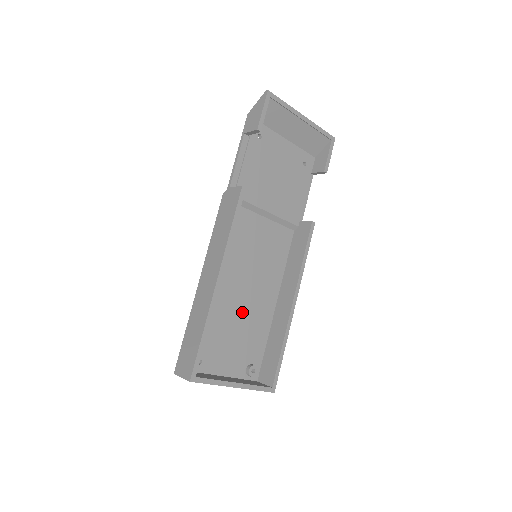
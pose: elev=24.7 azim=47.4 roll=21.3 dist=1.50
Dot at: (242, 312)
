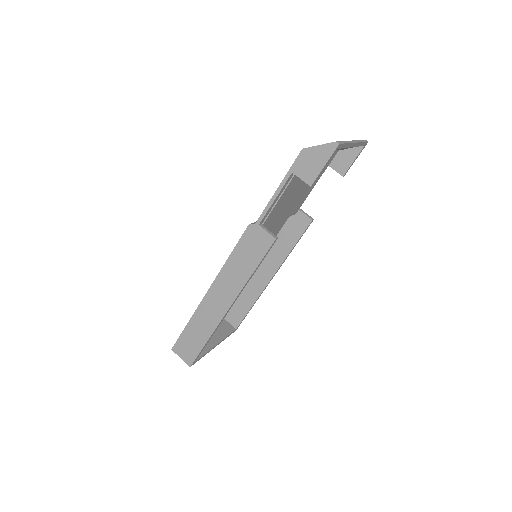
Dot at: occluded
